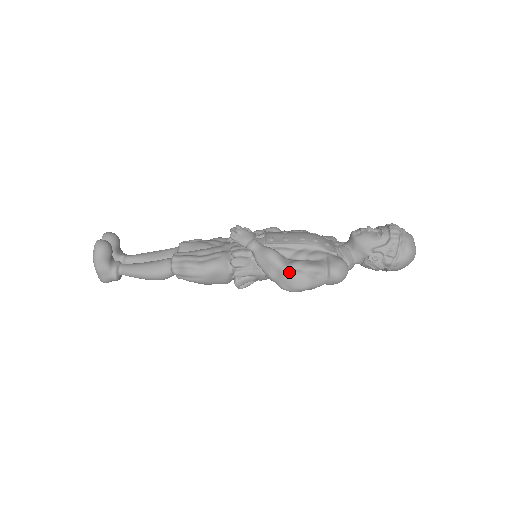
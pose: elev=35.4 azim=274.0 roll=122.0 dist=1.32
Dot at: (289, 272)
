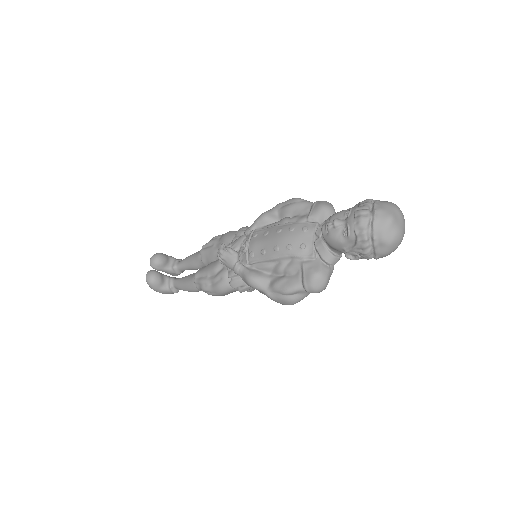
Dot at: (271, 297)
